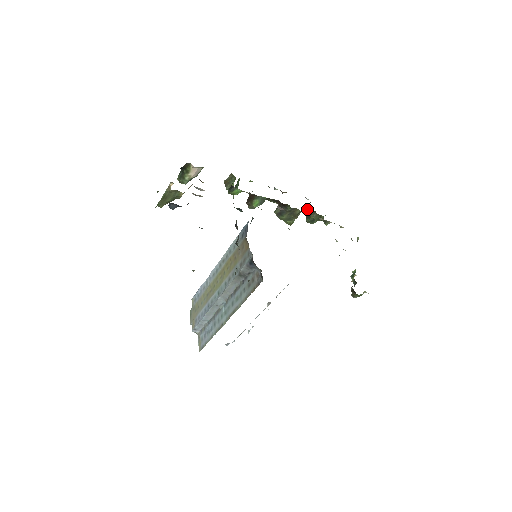
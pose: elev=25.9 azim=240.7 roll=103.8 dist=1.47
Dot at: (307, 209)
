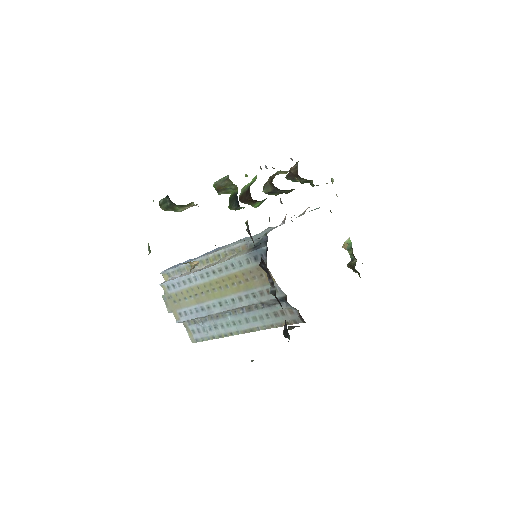
Dot at: (298, 179)
